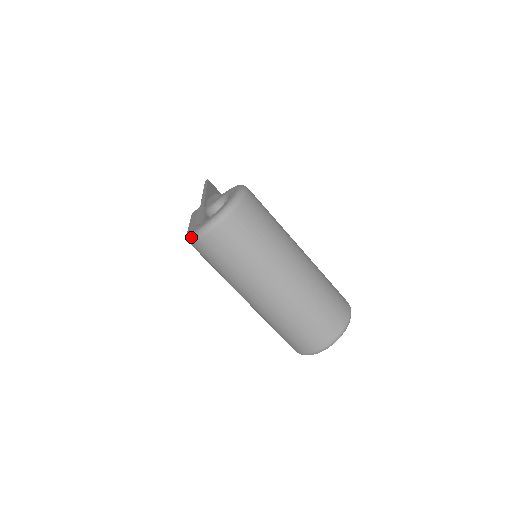
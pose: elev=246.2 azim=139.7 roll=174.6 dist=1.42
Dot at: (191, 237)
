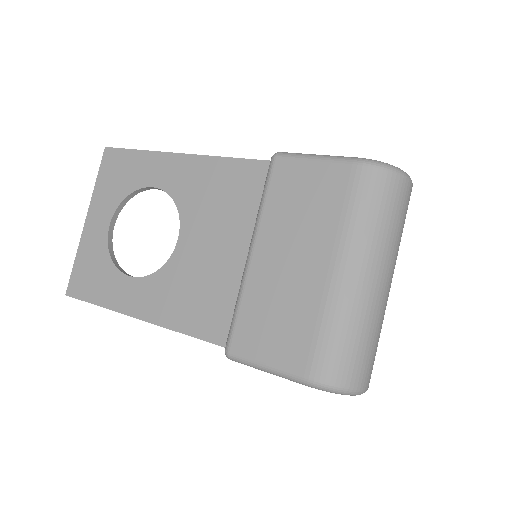
Dot at: (388, 164)
